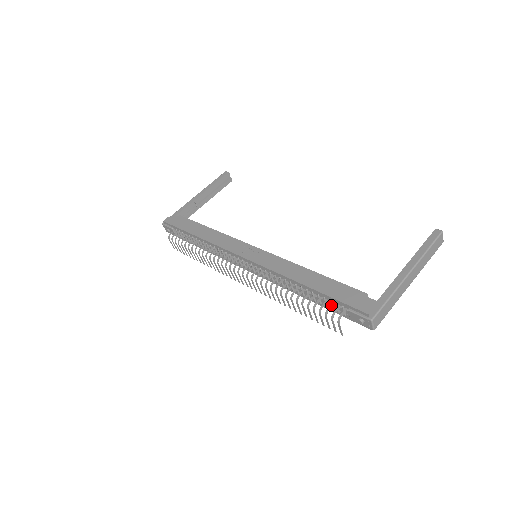
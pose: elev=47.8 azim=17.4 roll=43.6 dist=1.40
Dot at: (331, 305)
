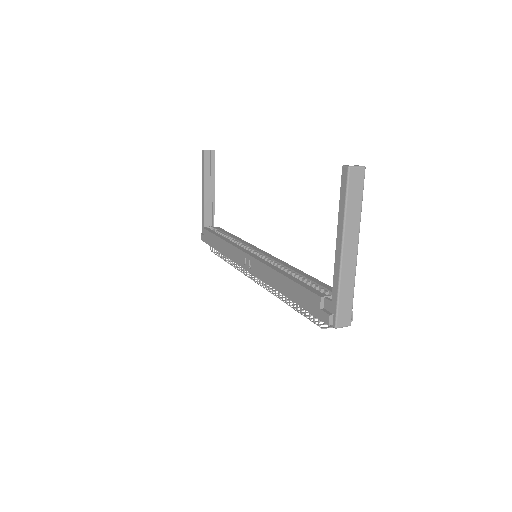
Dot at: occluded
